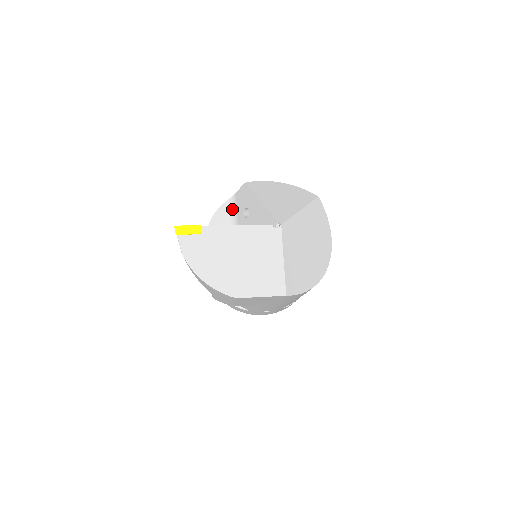
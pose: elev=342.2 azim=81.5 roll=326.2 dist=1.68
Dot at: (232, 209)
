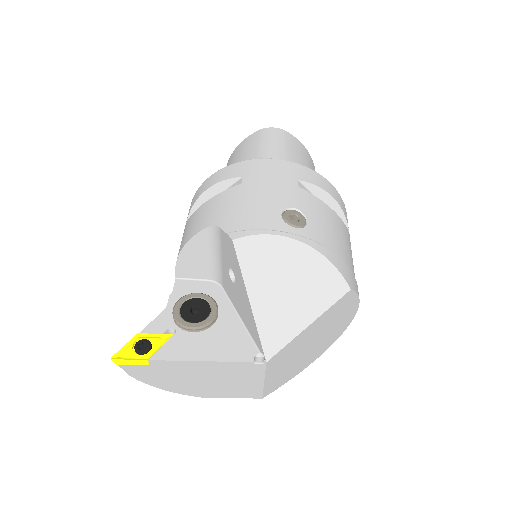
Dot at: (215, 242)
